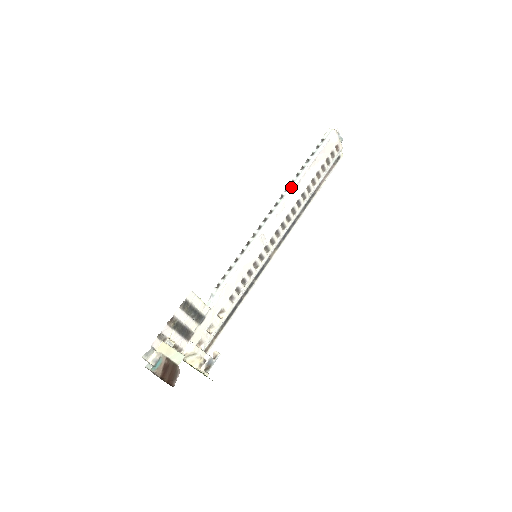
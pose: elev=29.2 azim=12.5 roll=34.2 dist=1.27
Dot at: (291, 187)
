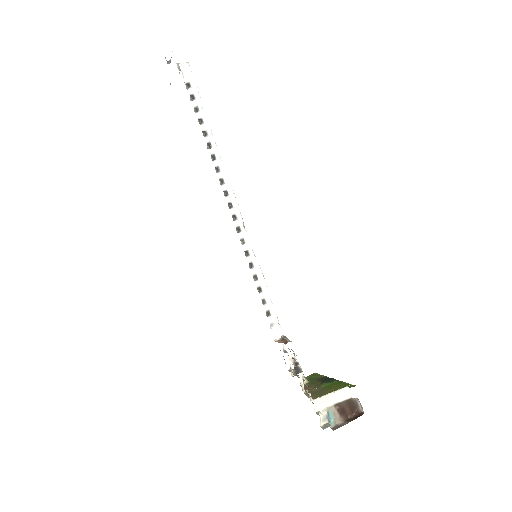
Dot at: (220, 164)
